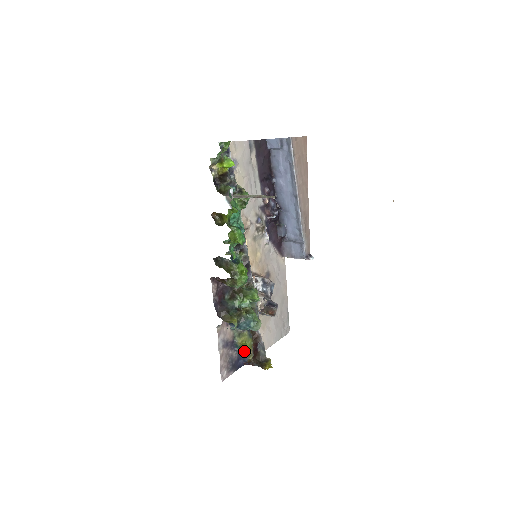
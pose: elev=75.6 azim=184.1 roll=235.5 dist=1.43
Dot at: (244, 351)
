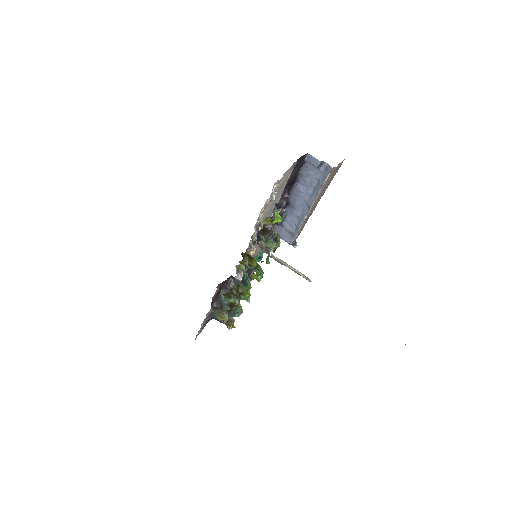
Dot at: occluded
